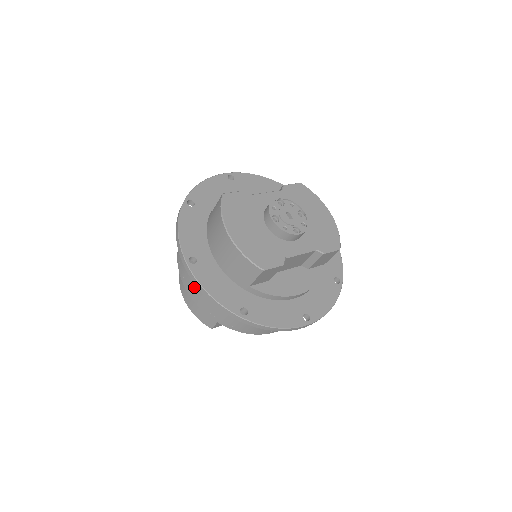
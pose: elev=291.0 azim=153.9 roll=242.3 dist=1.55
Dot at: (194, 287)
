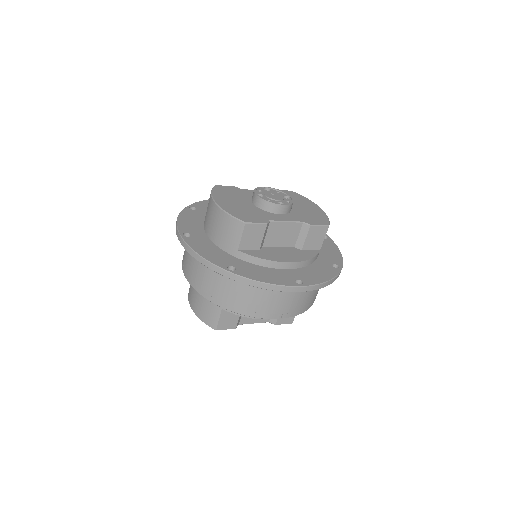
Dot at: (192, 270)
